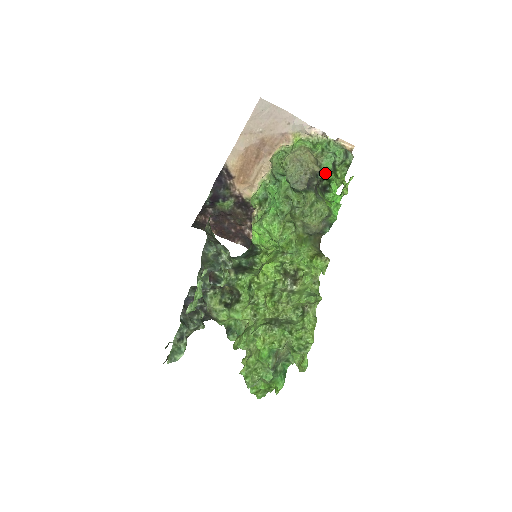
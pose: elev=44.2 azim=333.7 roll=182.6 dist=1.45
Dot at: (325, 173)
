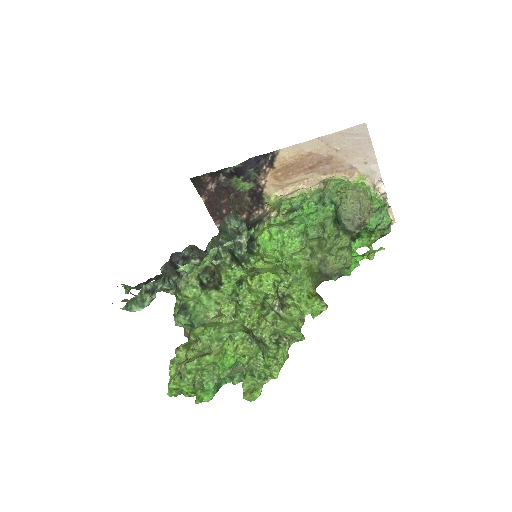
Dot at: (364, 228)
